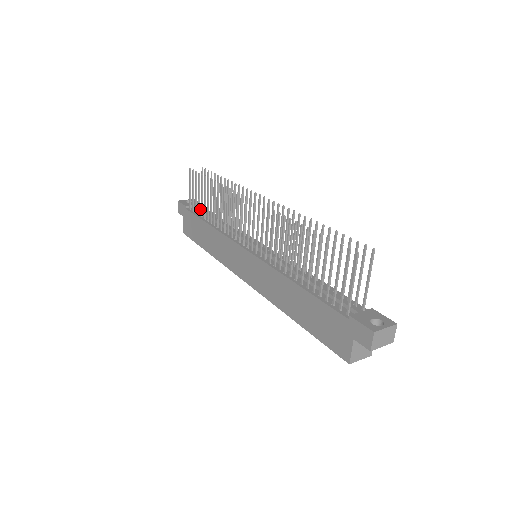
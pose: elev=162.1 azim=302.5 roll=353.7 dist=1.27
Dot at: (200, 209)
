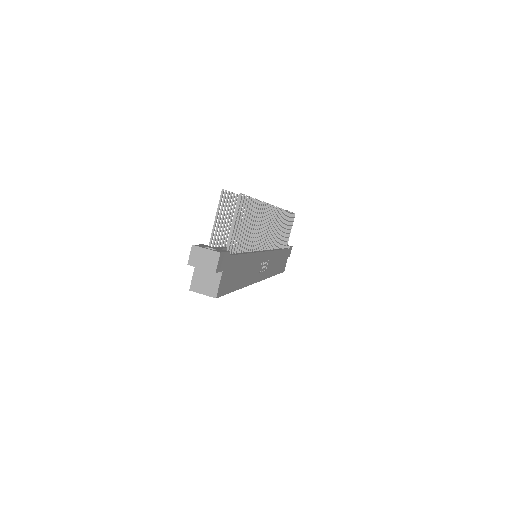
Dot at: occluded
